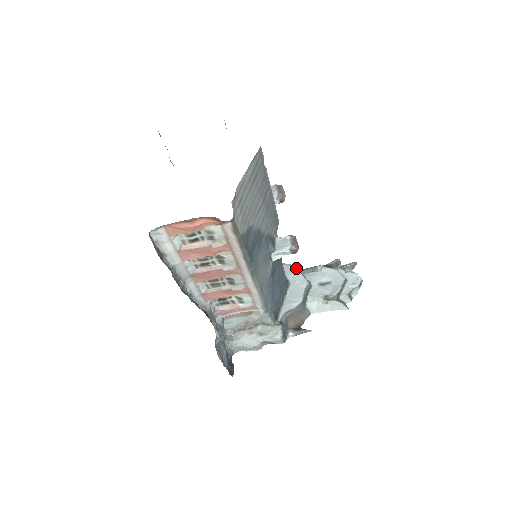
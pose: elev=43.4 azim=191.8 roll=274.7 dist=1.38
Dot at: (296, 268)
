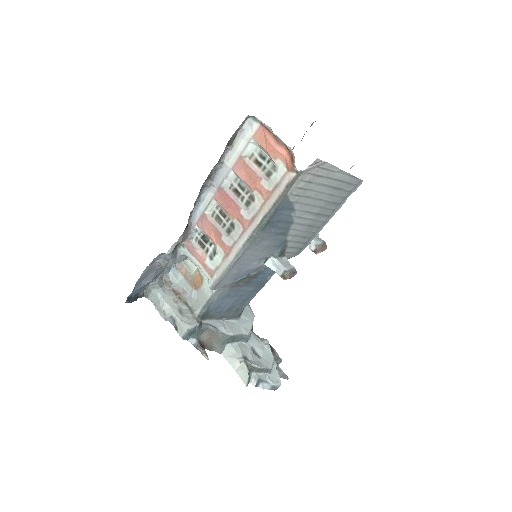
Dot at: occluded
